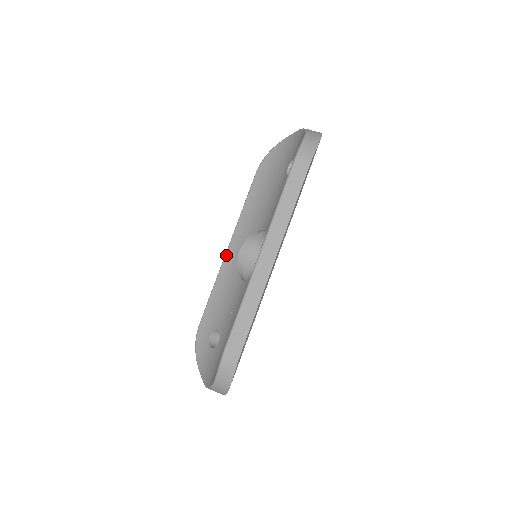
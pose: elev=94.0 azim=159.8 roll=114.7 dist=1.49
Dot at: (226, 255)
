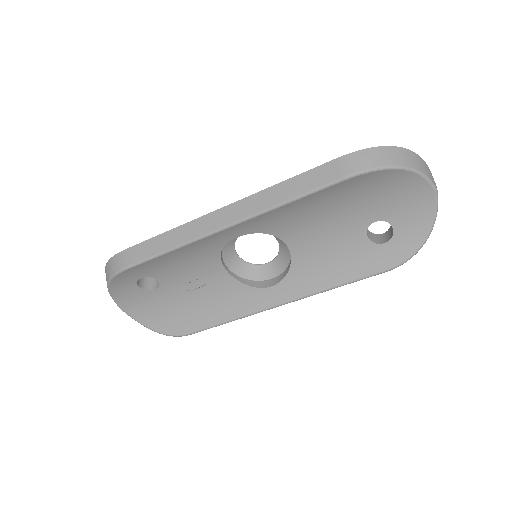
Dot at: (217, 234)
